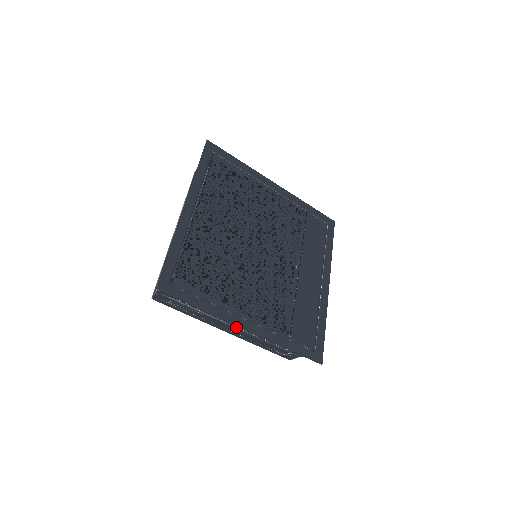
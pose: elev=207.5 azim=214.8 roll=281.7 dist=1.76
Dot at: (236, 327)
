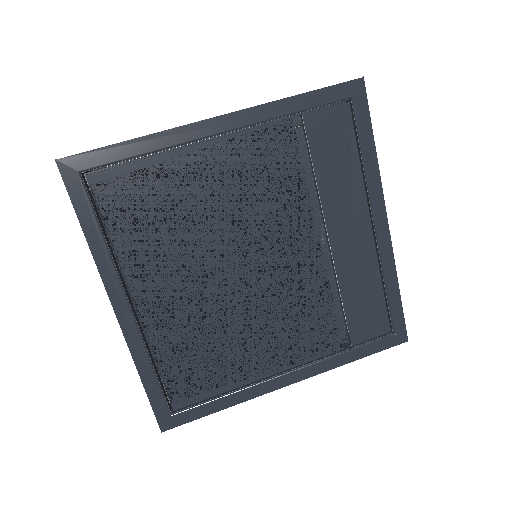
Dot at: occluded
